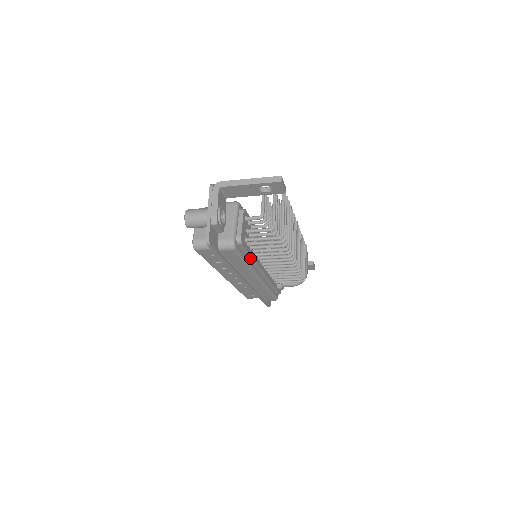
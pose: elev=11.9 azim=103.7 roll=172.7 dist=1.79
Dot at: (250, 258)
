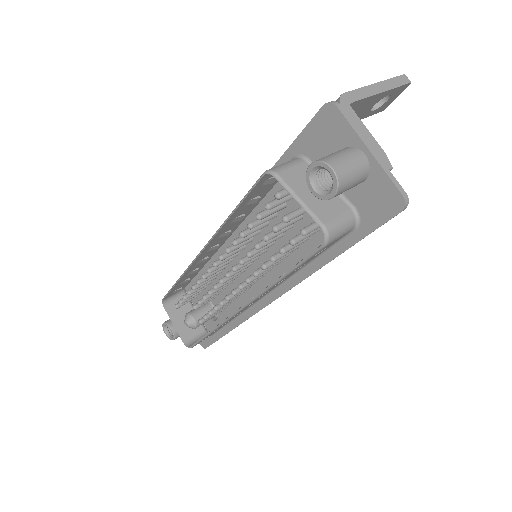
Dot at: occluded
